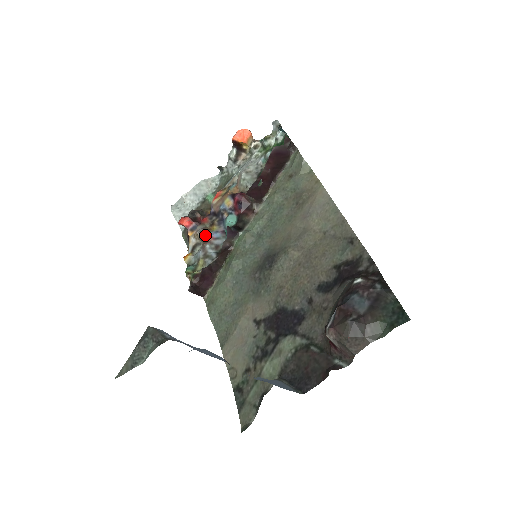
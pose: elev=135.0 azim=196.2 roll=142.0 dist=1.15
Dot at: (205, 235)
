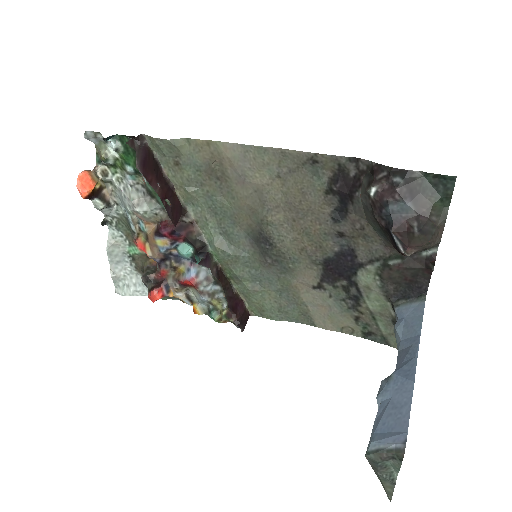
Dot at: (186, 284)
